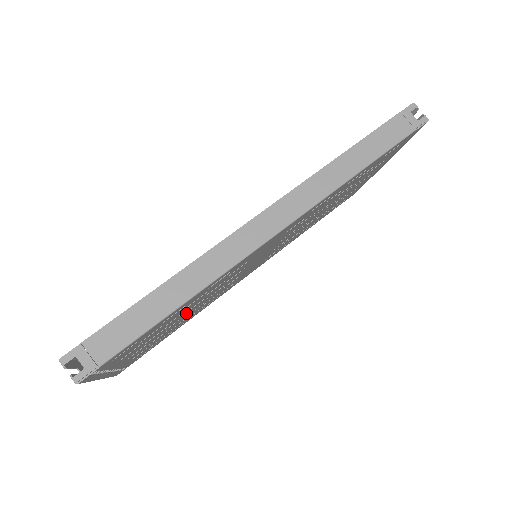
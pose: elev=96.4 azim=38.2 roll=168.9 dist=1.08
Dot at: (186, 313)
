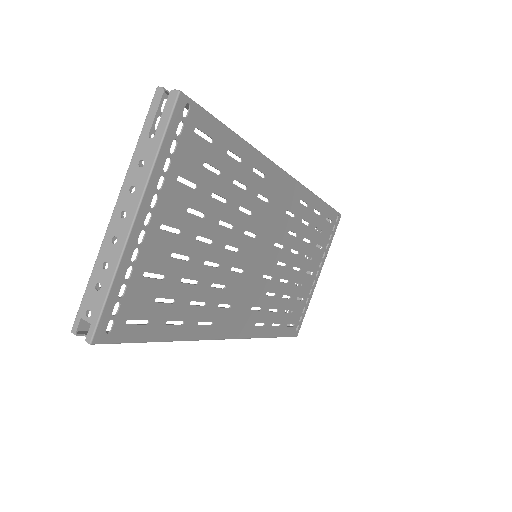
Dot at: (215, 232)
